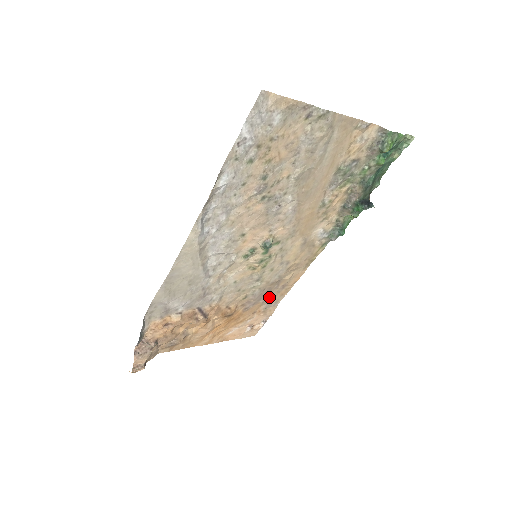
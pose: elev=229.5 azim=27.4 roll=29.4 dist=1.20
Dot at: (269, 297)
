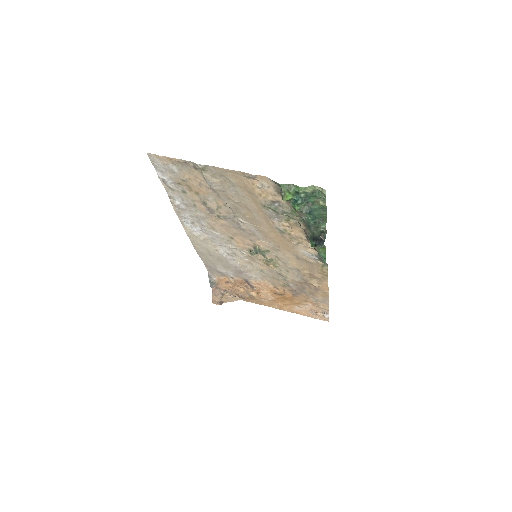
Dot at: (311, 293)
